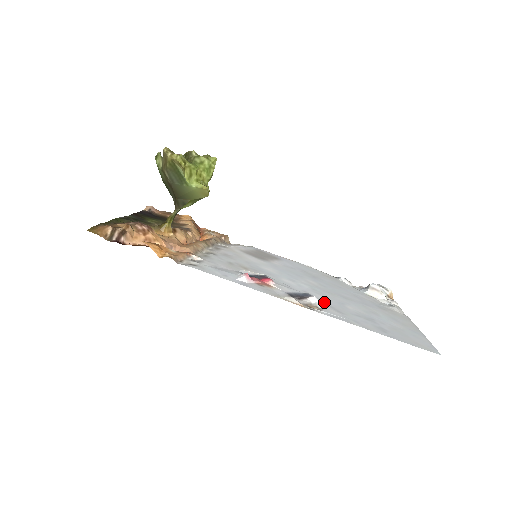
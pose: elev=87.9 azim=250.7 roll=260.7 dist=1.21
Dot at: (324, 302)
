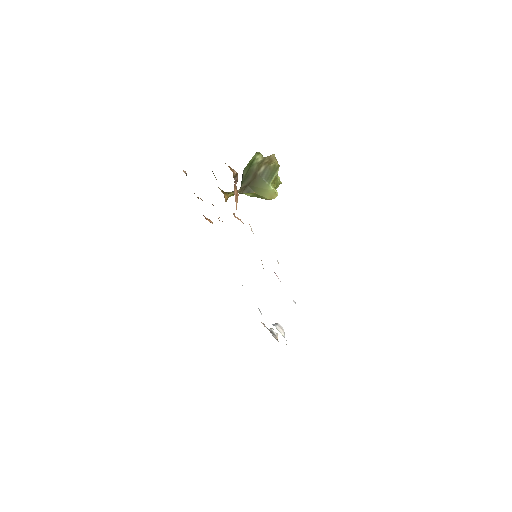
Dot at: occluded
